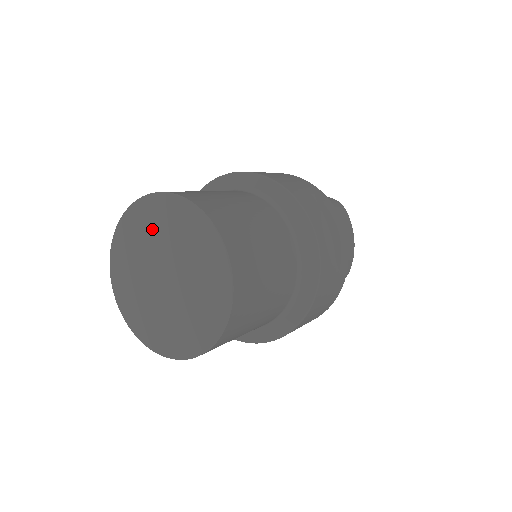
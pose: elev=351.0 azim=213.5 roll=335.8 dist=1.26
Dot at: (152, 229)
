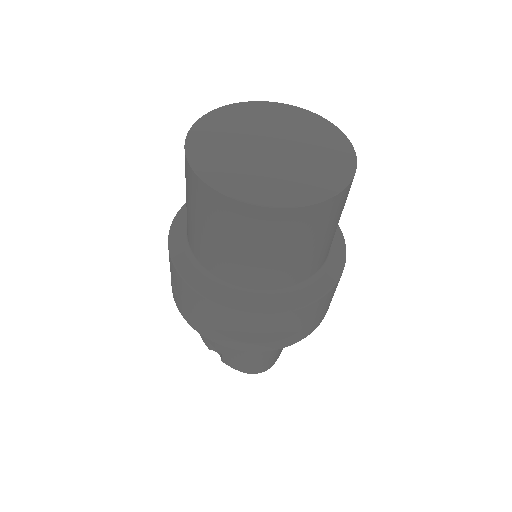
Dot at: (272, 119)
